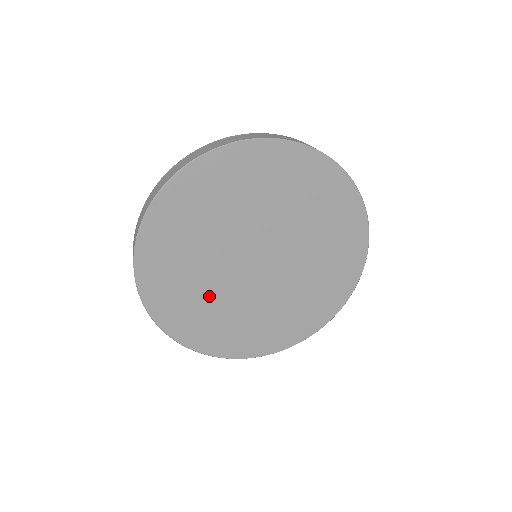
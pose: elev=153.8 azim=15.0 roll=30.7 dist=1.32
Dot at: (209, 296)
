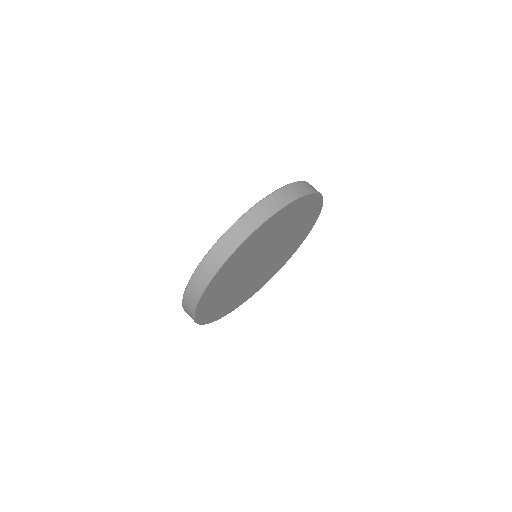
Dot at: (238, 293)
